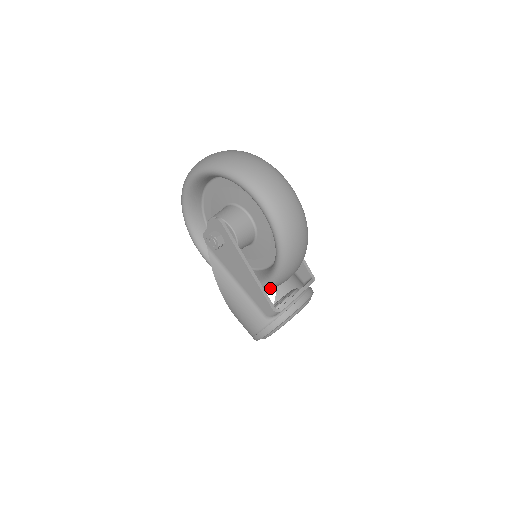
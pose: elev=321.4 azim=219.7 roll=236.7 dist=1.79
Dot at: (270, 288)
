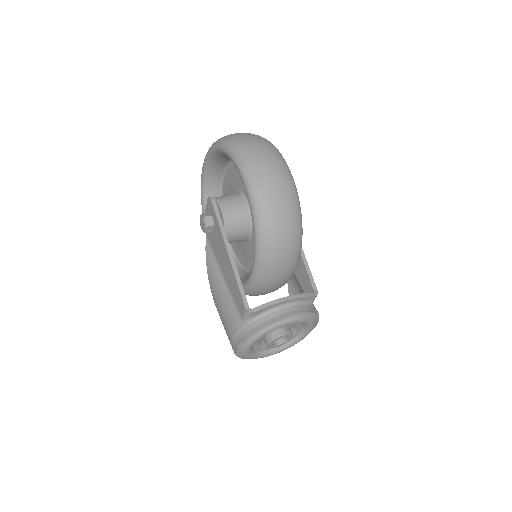
Dot at: (256, 289)
